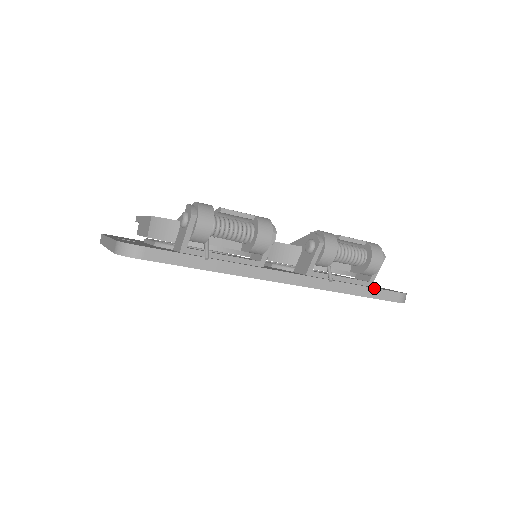
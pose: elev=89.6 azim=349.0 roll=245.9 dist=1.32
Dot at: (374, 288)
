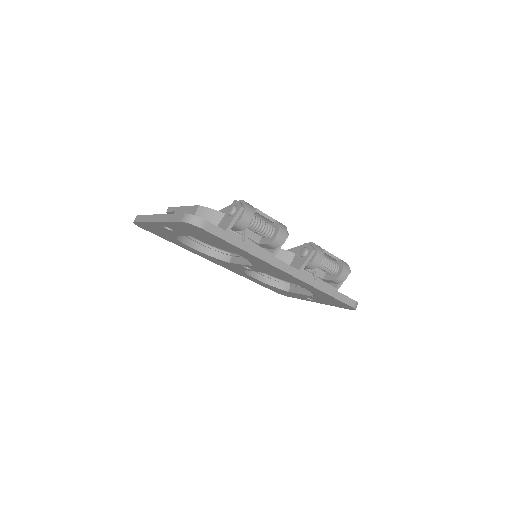
Dot at: occluded
